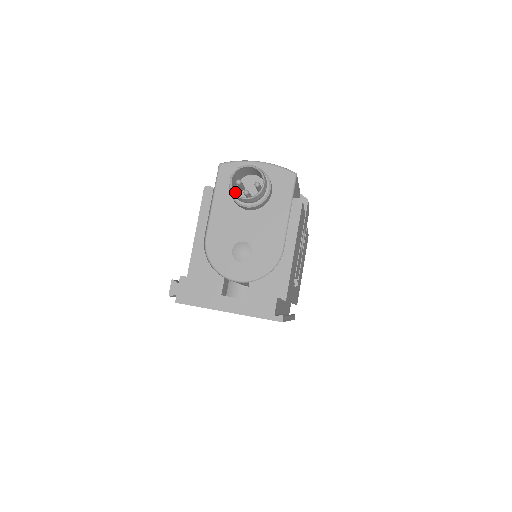
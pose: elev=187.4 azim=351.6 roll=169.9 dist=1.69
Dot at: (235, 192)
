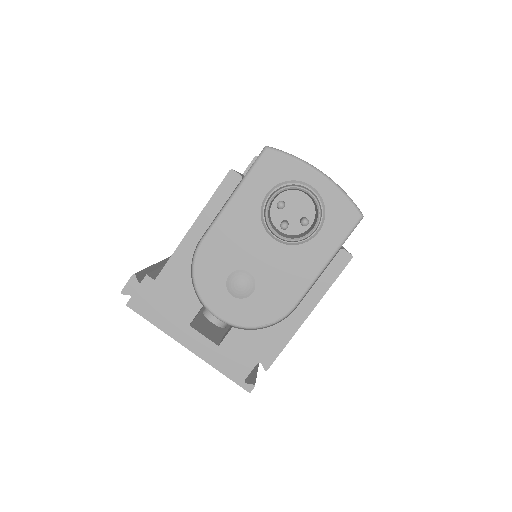
Dot at: (269, 211)
